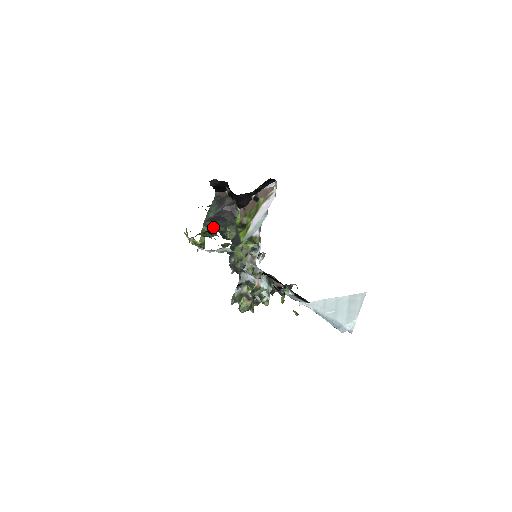
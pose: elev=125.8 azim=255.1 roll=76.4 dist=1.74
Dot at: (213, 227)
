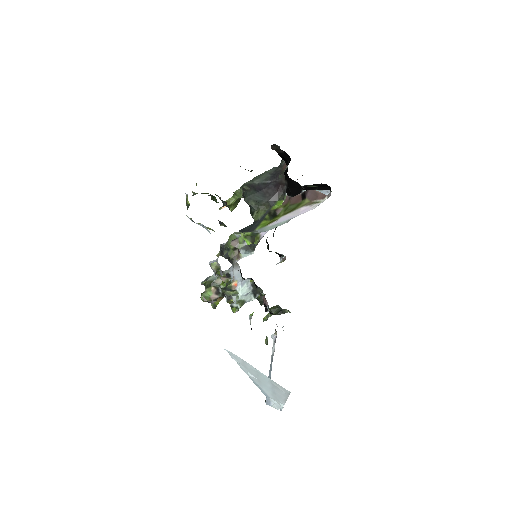
Dot at: (245, 195)
